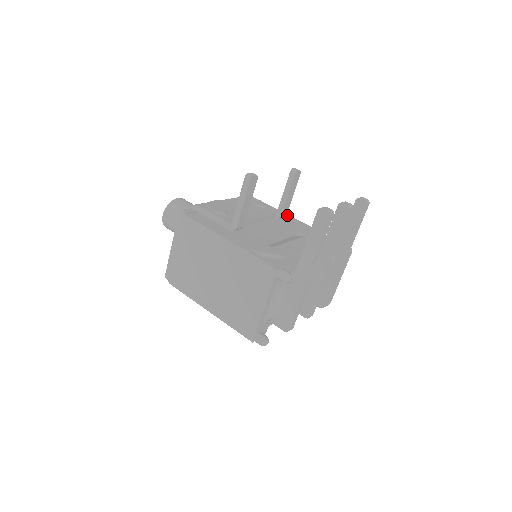
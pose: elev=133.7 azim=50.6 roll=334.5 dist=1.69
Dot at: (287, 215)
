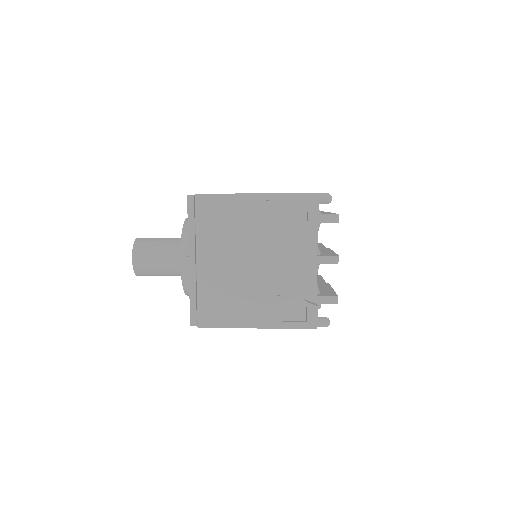
Dot at: occluded
